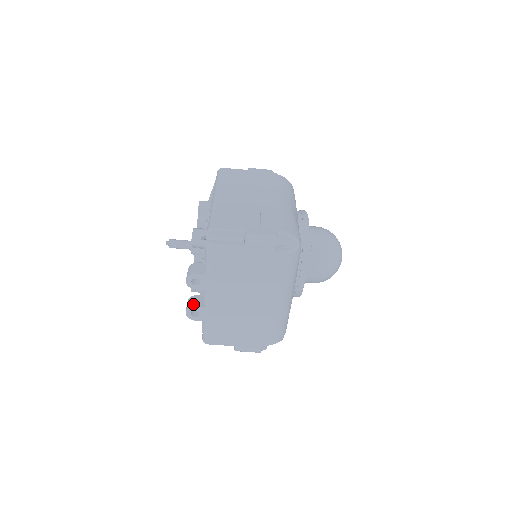
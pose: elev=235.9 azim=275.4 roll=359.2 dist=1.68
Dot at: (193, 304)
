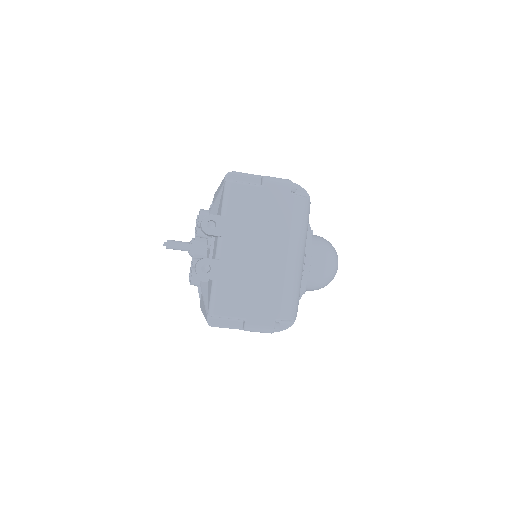
Dot at: (204, 258)
